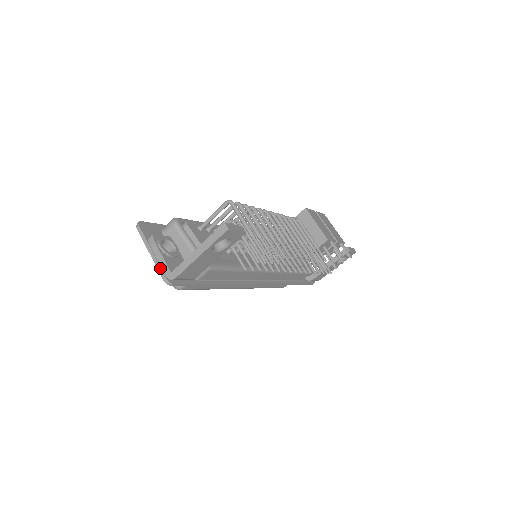
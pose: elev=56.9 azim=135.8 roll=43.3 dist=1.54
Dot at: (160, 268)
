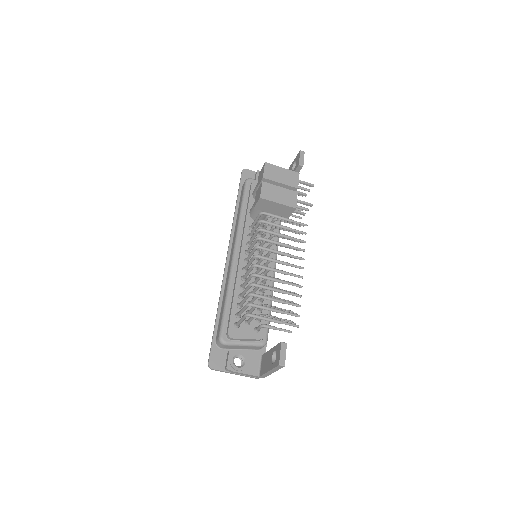
Dot at: occluded
